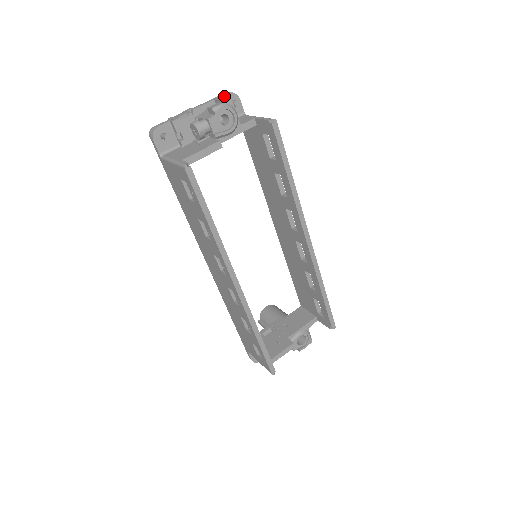
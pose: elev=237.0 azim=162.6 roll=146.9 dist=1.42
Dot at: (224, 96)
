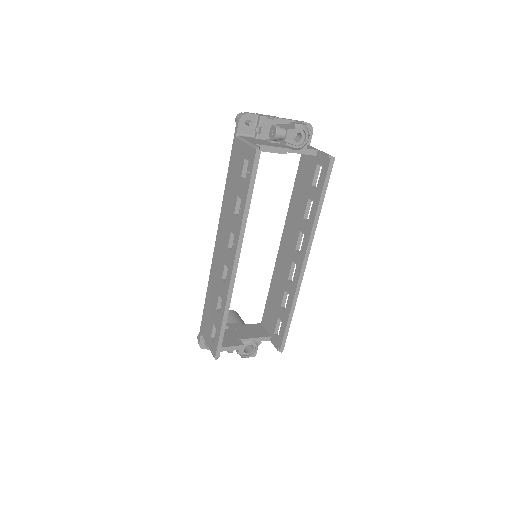
Dot at: (304, 123)
